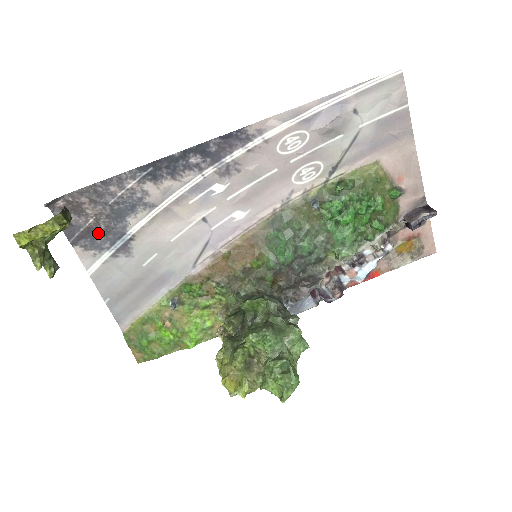
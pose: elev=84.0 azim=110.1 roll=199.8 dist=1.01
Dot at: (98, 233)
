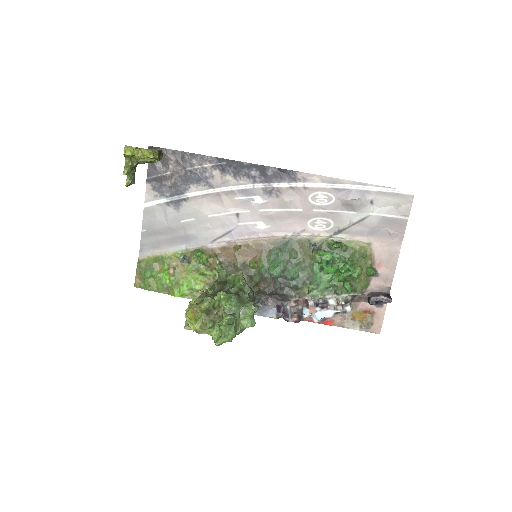
Dot at: (167, 183)
